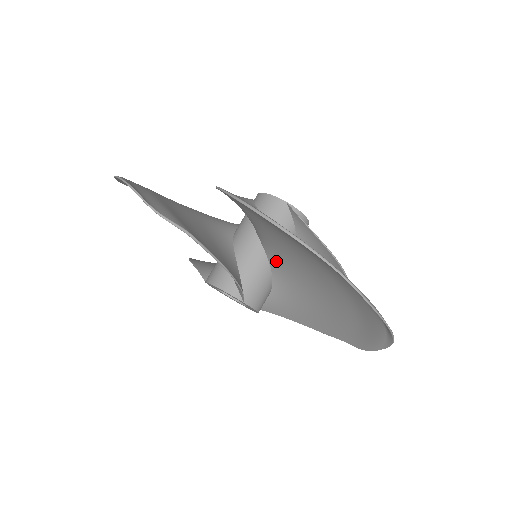
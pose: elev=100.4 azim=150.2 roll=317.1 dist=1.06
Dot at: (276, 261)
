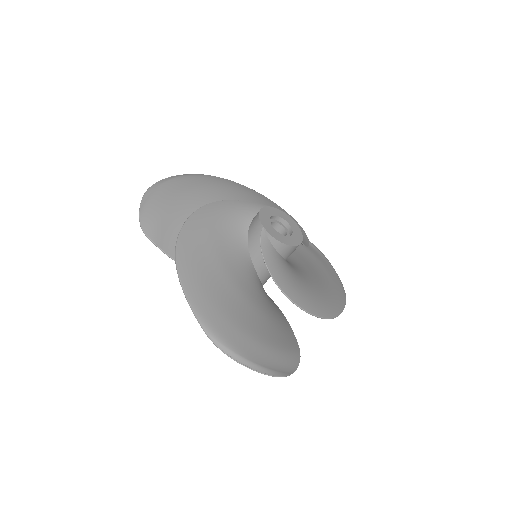
Dot at: occluded
